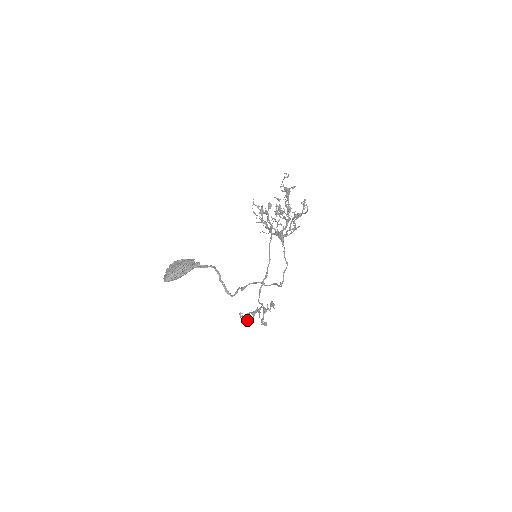
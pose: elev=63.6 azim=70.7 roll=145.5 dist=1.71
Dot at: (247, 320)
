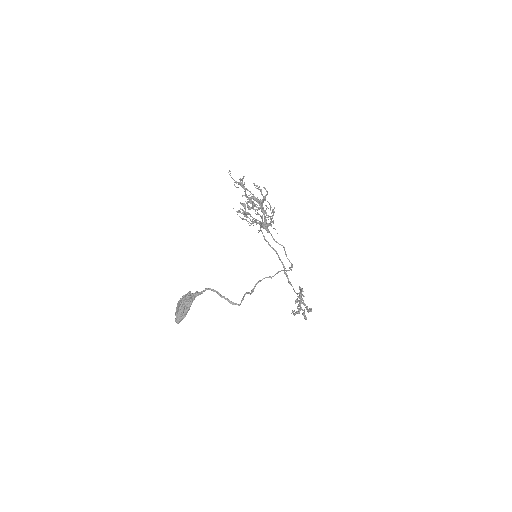
Dot at: (302, 314)
